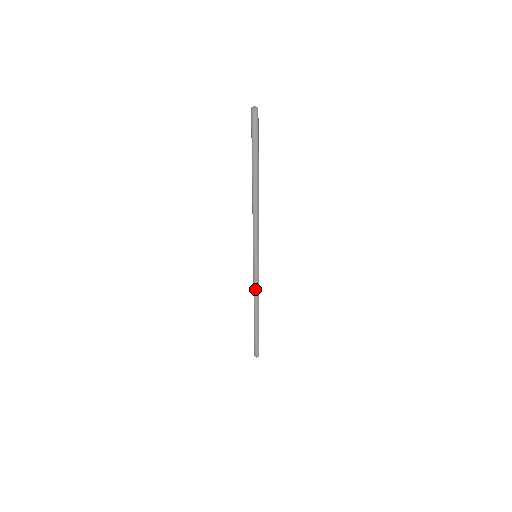
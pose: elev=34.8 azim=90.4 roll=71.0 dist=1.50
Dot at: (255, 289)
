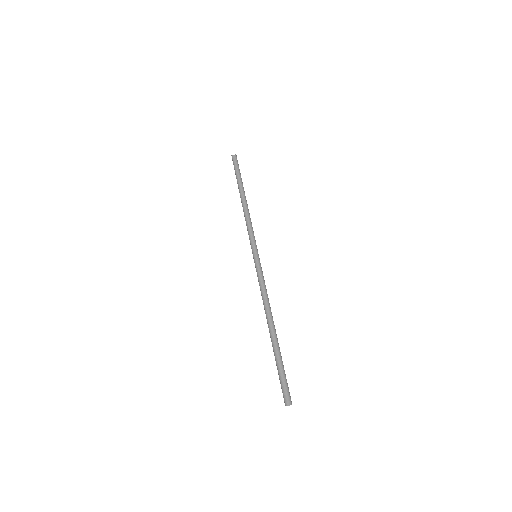
Dot at: (265, 298)
